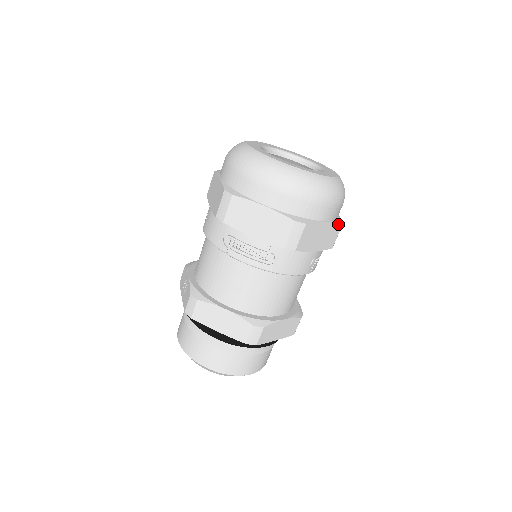
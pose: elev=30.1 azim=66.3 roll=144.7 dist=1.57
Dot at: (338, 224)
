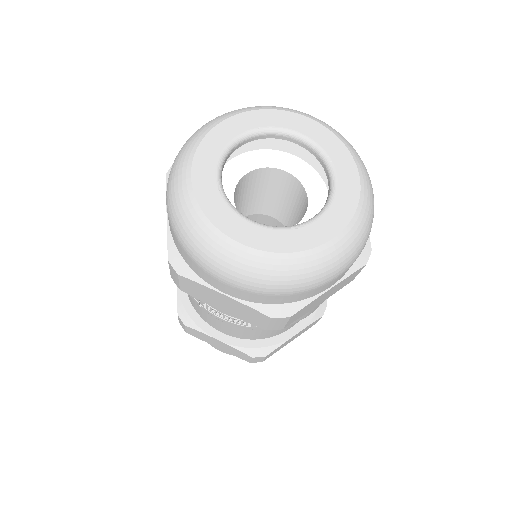
Dot at: (357, 270)
